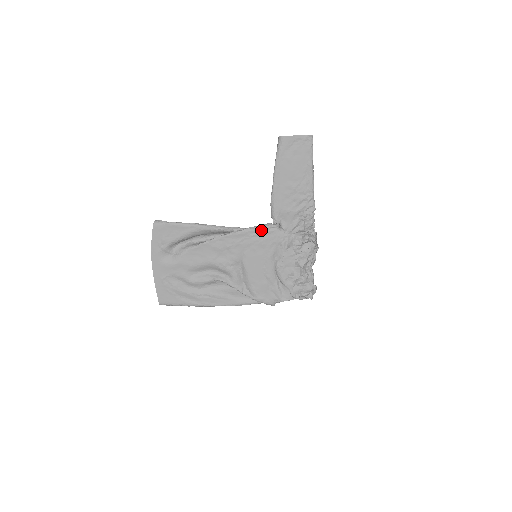
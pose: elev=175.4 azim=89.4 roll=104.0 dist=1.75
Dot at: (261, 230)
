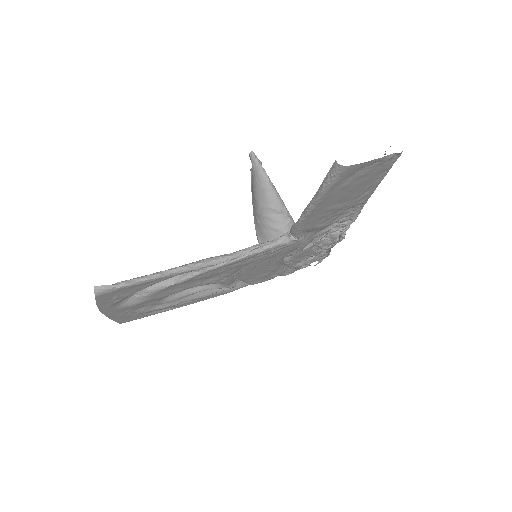
Dot at: (273, 249)
